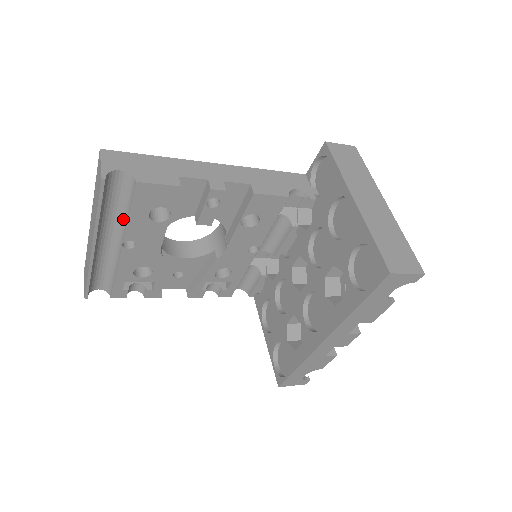
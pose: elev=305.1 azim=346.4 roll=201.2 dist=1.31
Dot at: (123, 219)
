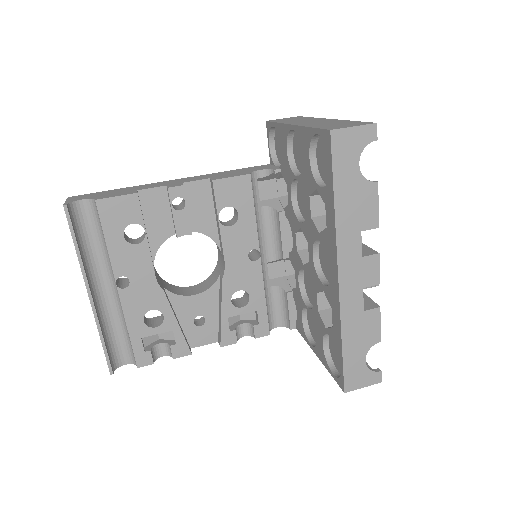
Dot at: (107, 255)
